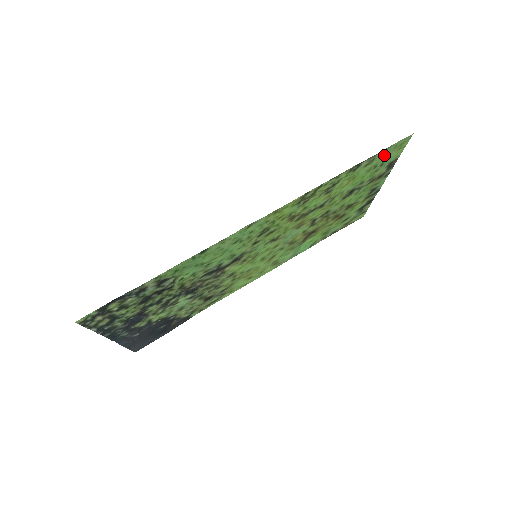
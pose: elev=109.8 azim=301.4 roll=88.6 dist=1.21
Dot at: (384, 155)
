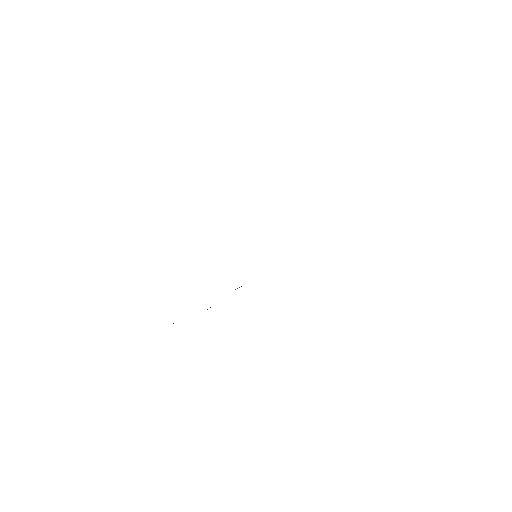
Dot at: occluded
